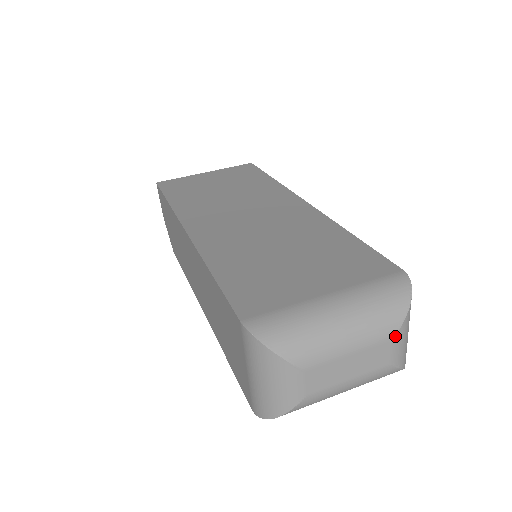
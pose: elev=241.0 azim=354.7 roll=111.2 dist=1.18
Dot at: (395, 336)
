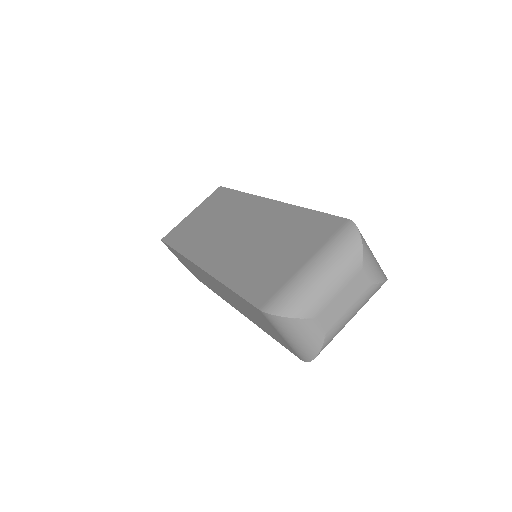
Dot at: (363, 265)
